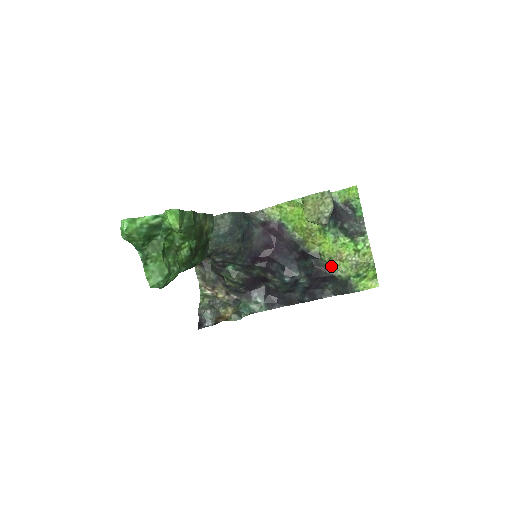
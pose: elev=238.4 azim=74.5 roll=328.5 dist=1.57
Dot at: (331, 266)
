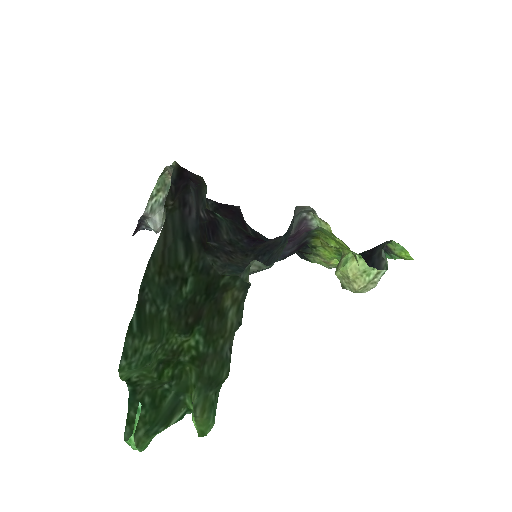
Dot at: (312, 254)
